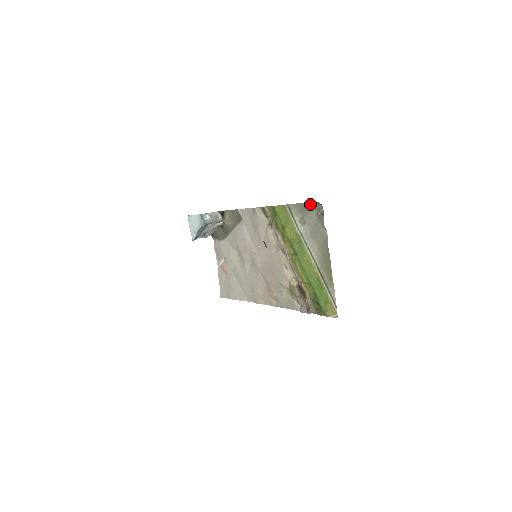
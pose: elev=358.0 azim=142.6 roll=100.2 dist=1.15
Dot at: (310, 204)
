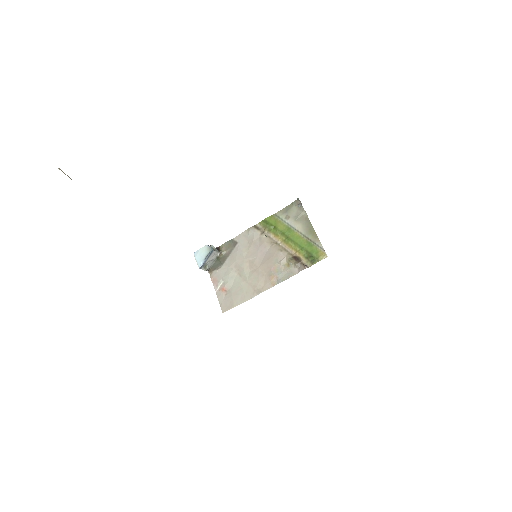
Dot at: (291, 204)
